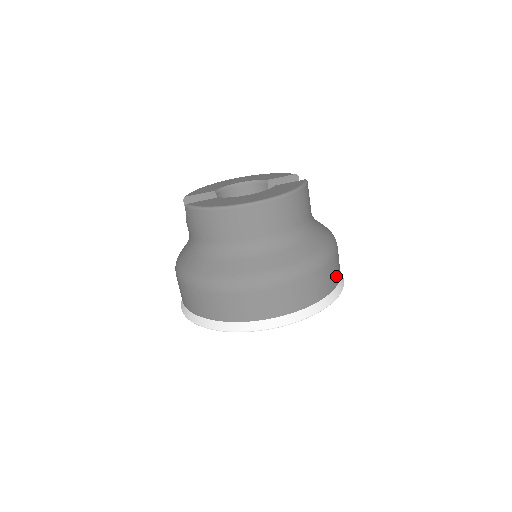
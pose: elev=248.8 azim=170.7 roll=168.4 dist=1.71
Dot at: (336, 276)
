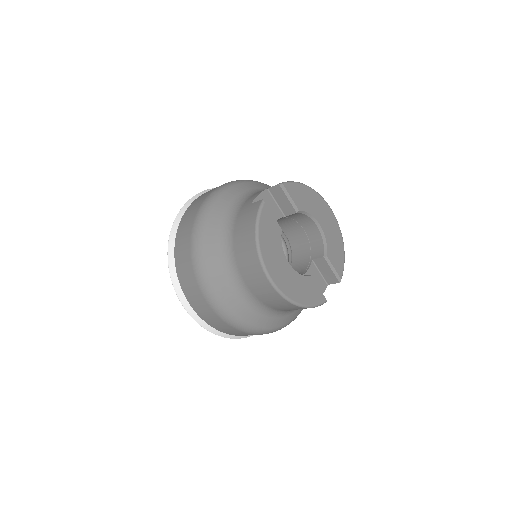
Dot at: occluded
